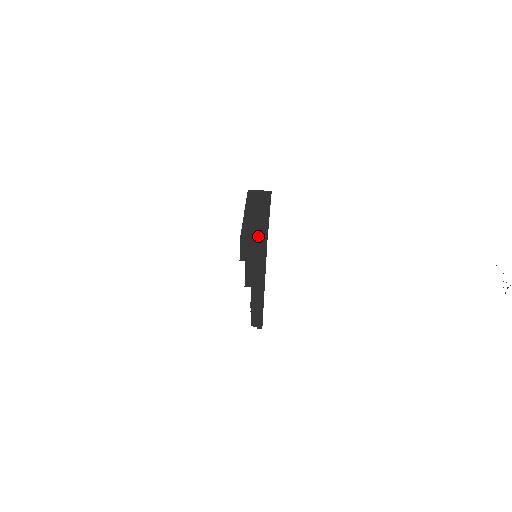
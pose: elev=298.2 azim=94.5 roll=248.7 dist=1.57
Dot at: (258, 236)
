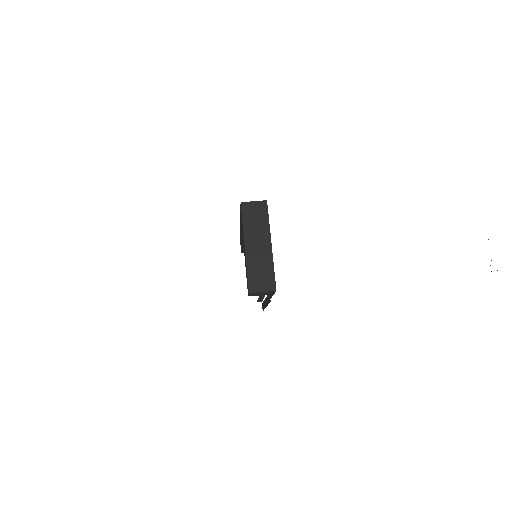
Dot at: (266, 283)
